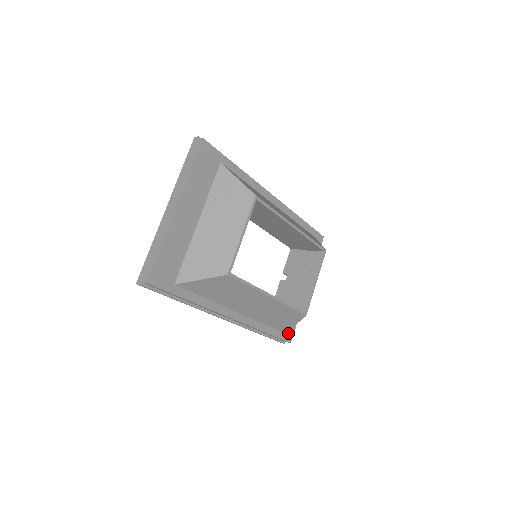
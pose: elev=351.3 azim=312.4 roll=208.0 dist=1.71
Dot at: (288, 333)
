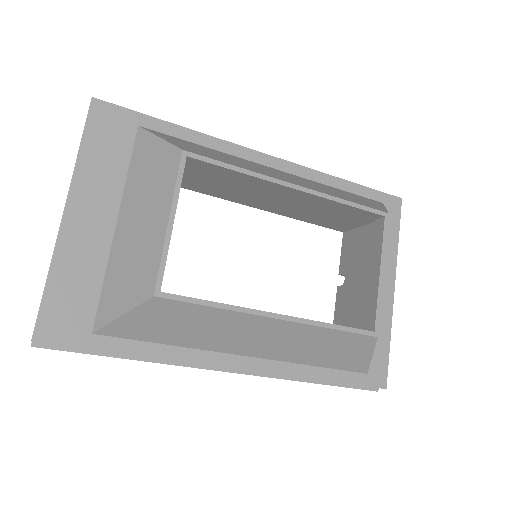
Dot at: (374, 372)
